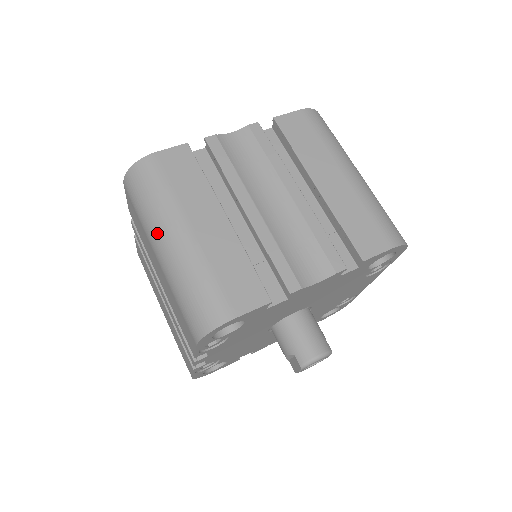
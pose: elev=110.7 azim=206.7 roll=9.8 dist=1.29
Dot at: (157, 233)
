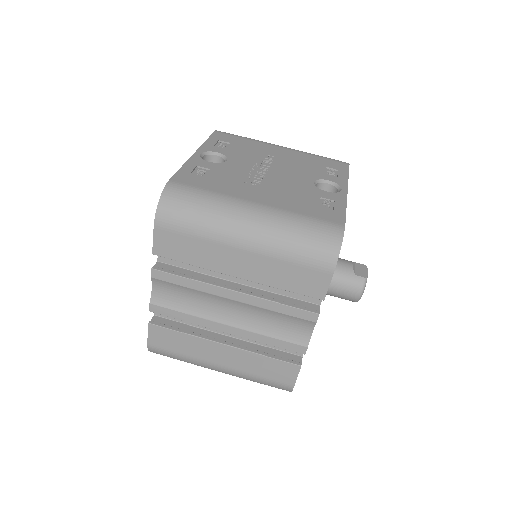
Dot at: occluded
